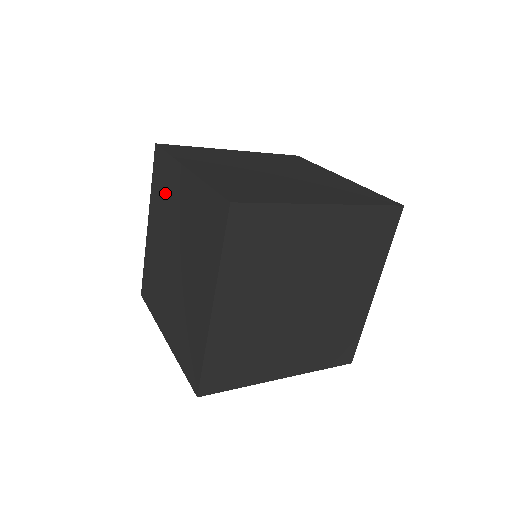
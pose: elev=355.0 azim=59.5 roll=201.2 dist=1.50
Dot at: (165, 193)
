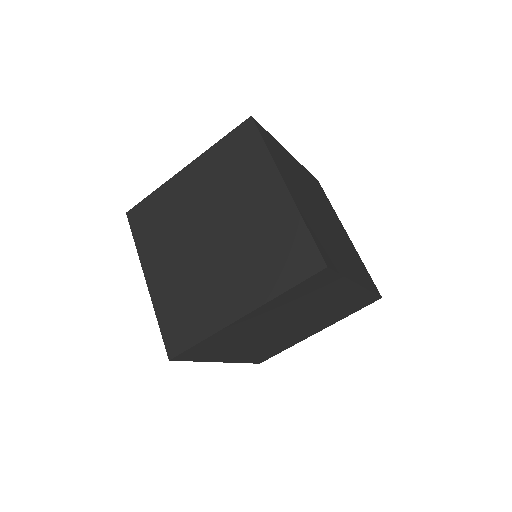
Dot at: (237, 171)
